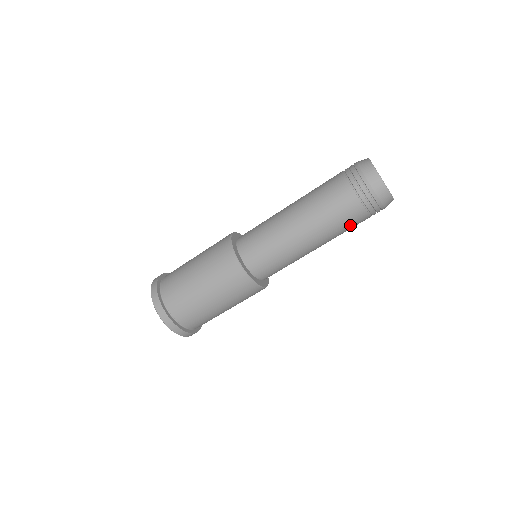
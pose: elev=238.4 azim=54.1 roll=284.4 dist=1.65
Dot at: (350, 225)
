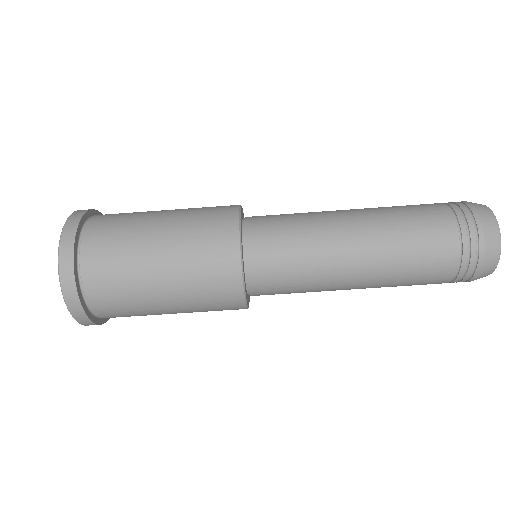
Dot at: (423, 270)
